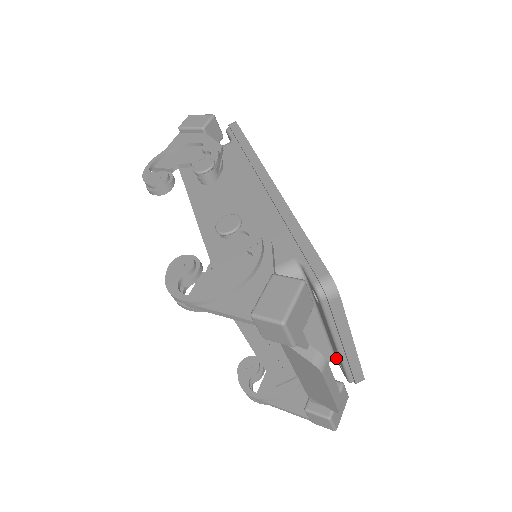
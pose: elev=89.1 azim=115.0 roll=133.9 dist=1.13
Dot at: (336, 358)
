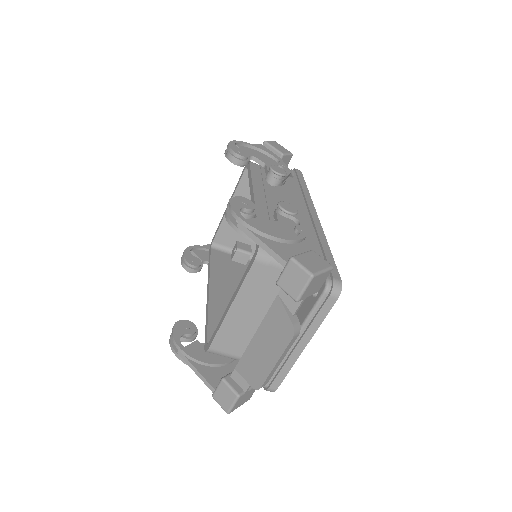
Dot at: occluded
